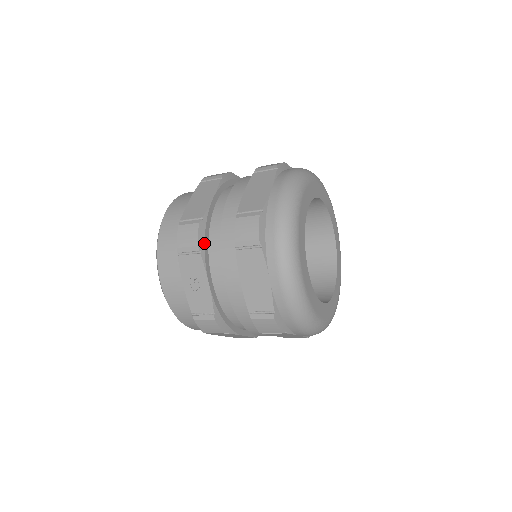
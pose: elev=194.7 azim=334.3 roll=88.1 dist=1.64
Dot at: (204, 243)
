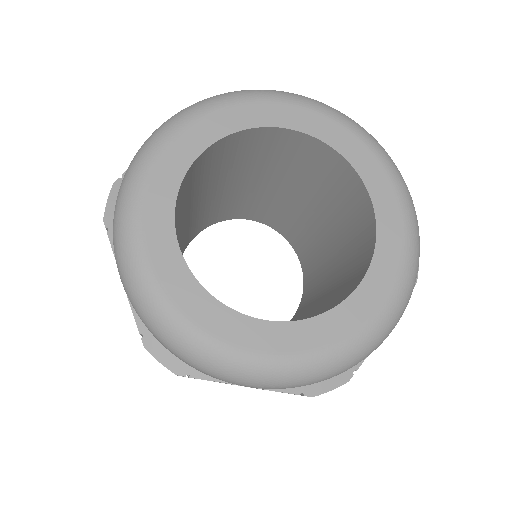
Dot at: occluded
